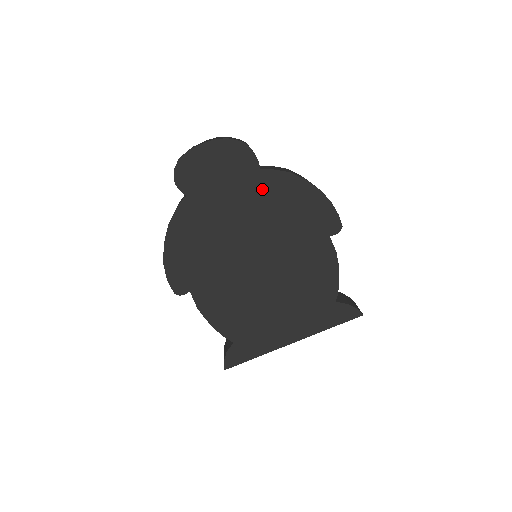
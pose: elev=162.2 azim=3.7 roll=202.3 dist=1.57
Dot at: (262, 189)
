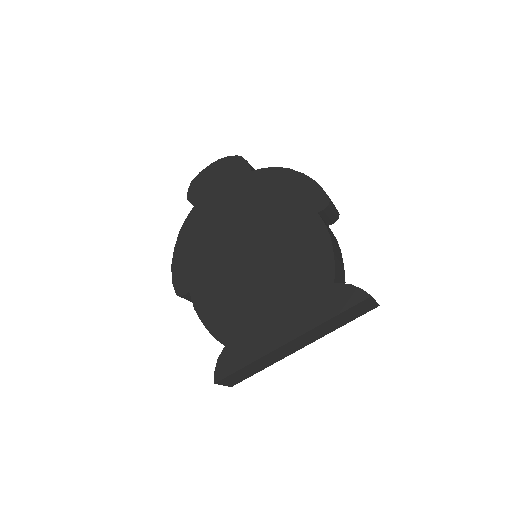
Dot at: (253, 186)
